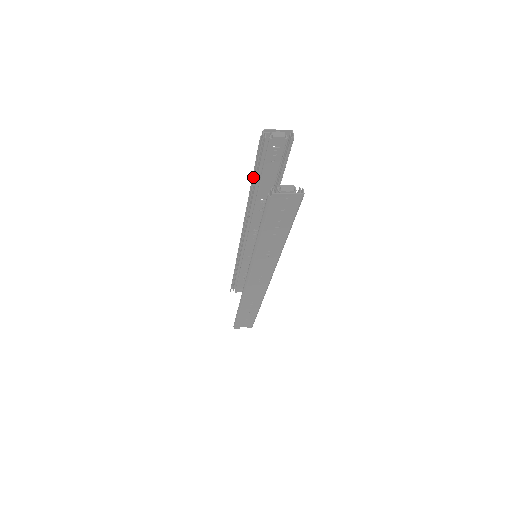
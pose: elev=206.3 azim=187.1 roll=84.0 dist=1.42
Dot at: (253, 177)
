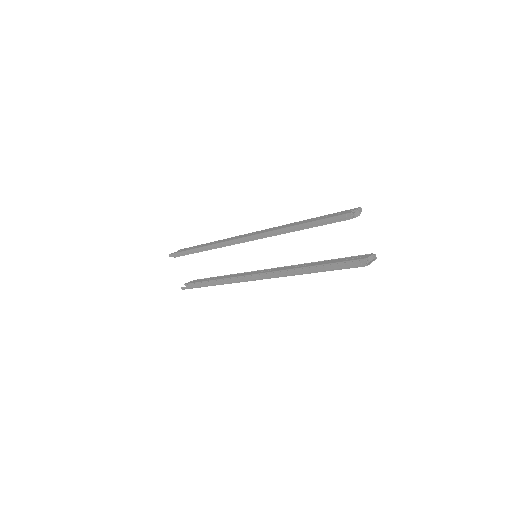
Dot at: (308, 226)
